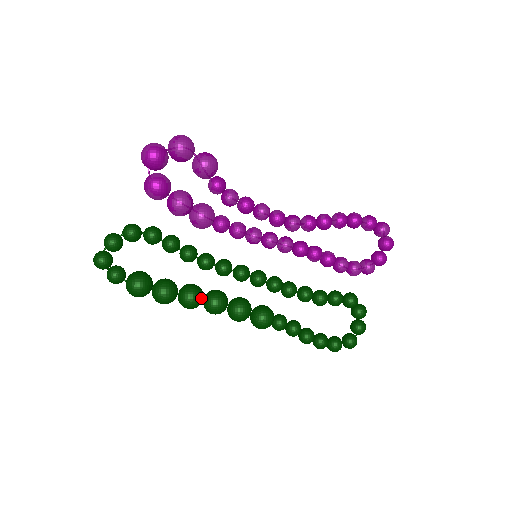
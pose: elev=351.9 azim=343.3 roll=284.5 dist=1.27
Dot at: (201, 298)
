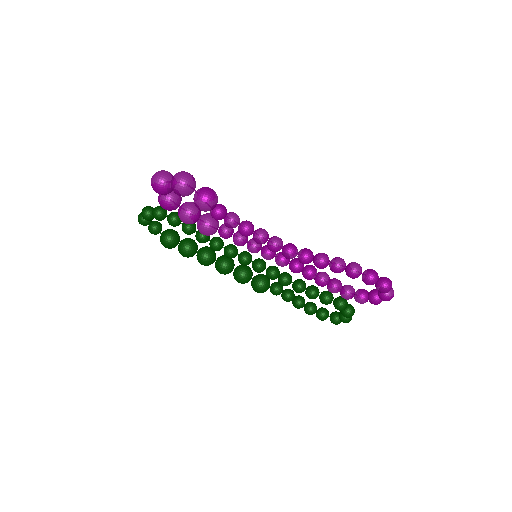
Dot at: (210, 264)
